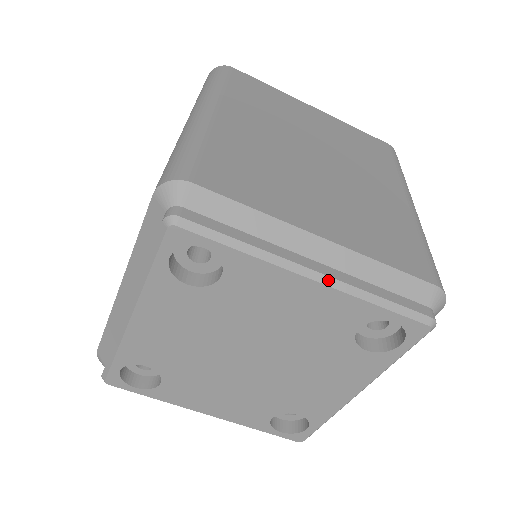
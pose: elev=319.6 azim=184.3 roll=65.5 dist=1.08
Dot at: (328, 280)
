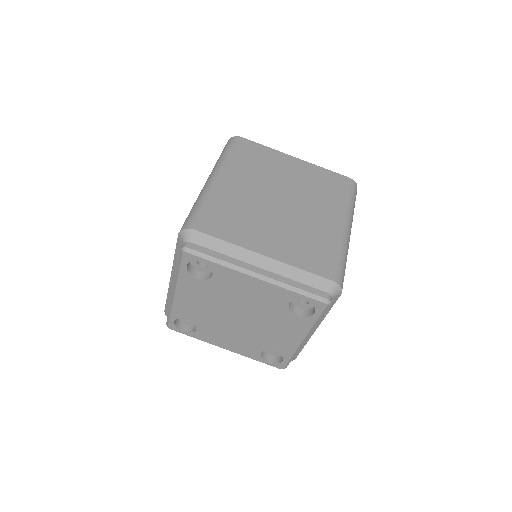
Dot at: (265, 278)
